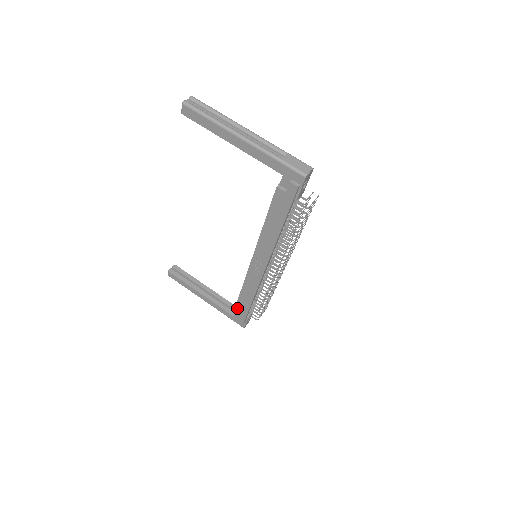
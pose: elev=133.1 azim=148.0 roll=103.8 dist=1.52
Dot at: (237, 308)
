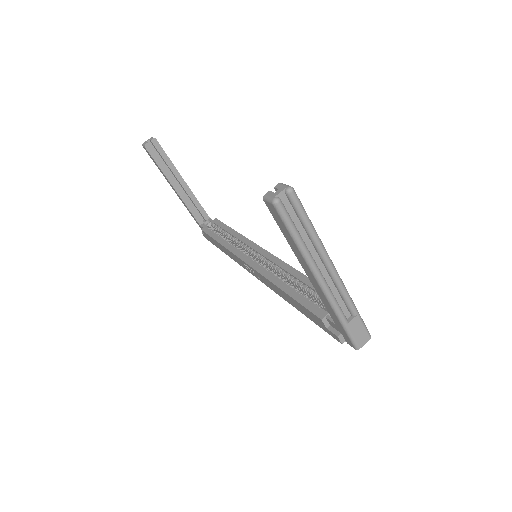
Dot at: (208, 236)
